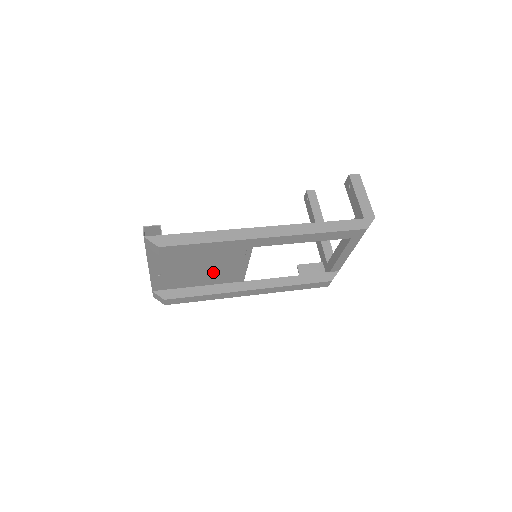
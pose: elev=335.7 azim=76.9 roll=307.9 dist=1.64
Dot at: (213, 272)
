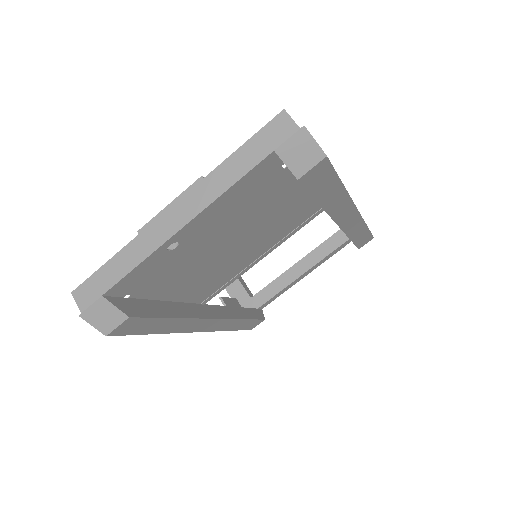
Dot at: (215, 269)
